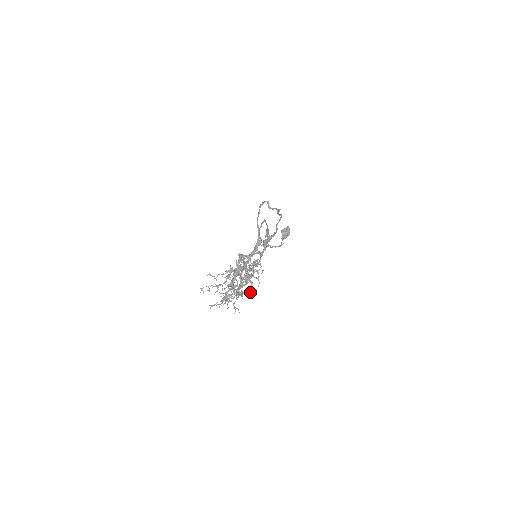
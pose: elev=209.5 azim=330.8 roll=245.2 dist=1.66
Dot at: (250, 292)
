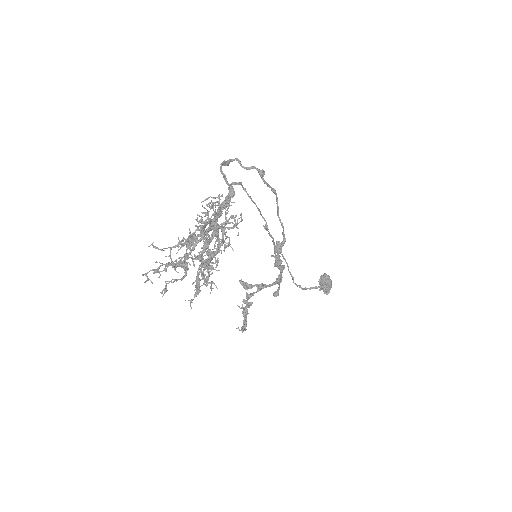
Dot at: (224, 244)
